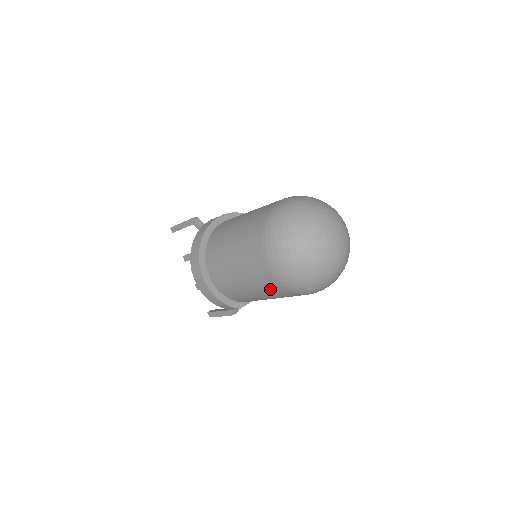
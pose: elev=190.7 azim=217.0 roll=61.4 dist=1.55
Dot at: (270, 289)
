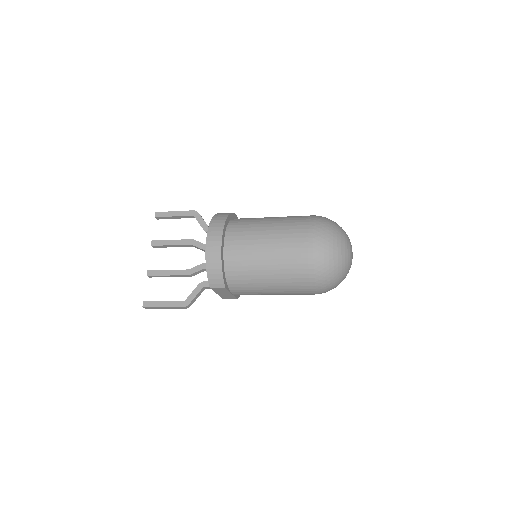
Dot at: (292, 265)
